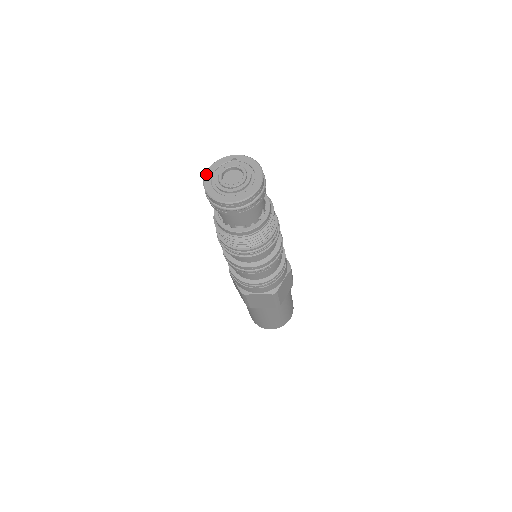
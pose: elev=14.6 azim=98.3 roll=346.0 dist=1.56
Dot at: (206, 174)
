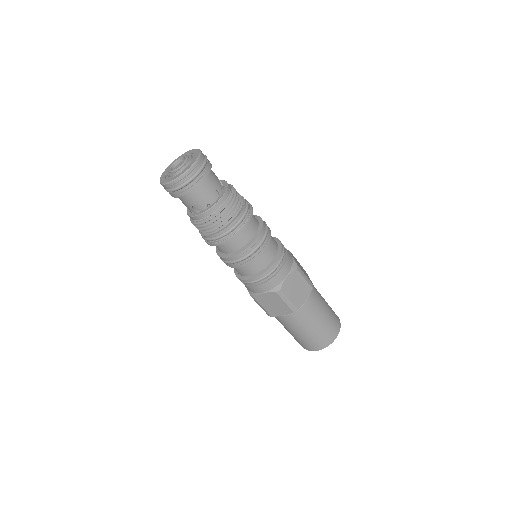
Dot at: (165, 170)
